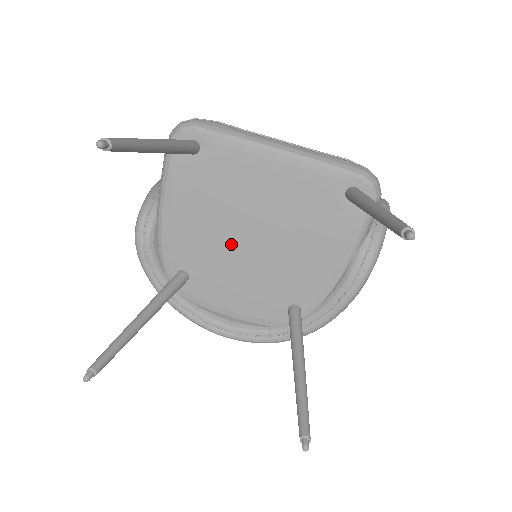
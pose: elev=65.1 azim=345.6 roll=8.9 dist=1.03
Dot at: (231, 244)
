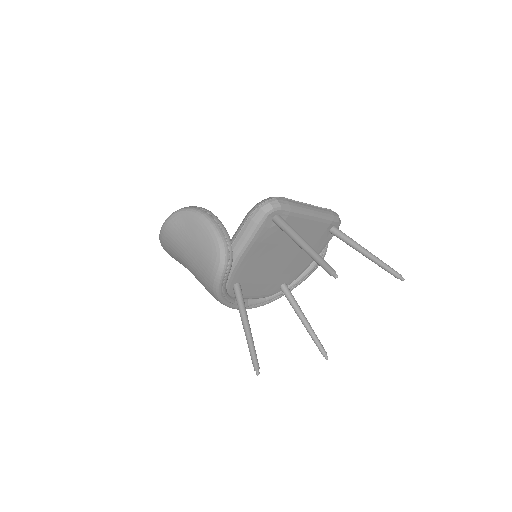
Dot at: (270, 263)
